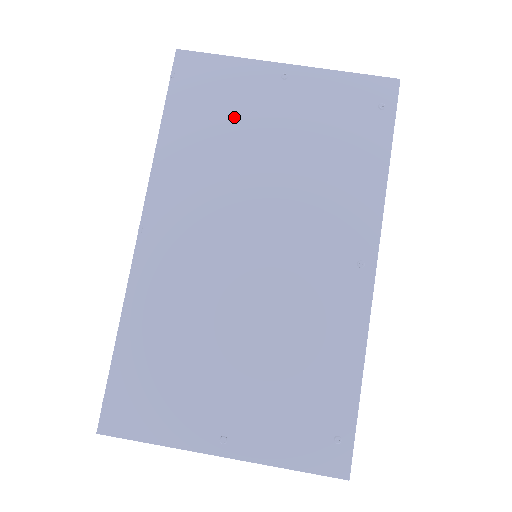
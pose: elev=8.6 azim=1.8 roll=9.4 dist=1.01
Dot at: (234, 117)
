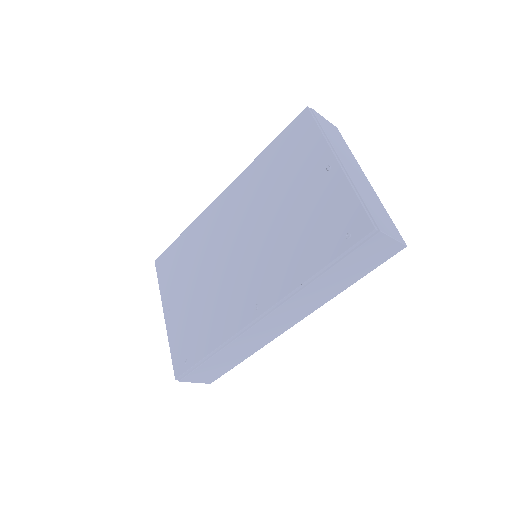
Dot at: (290, 171)
